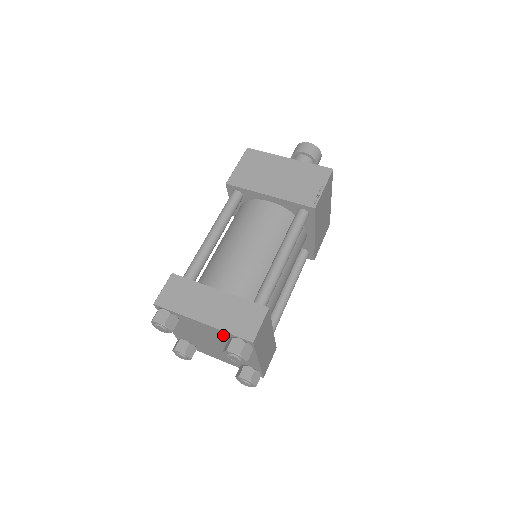
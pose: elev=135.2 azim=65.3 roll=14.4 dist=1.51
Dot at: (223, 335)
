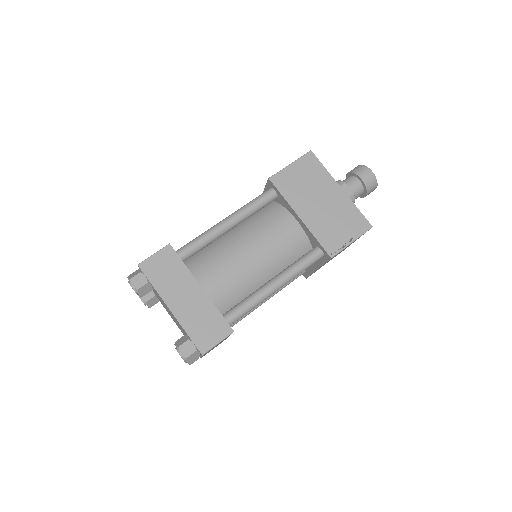
Dot at: occluded
